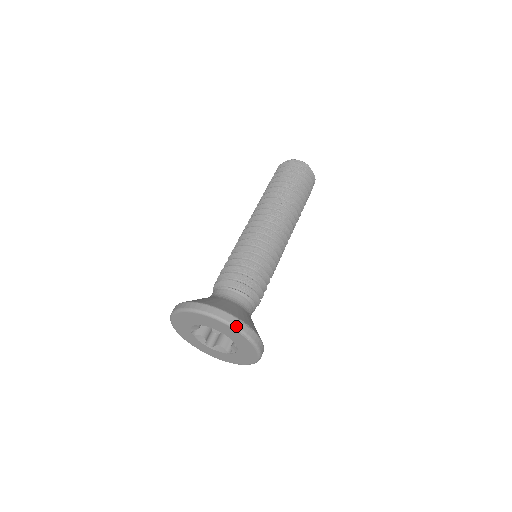
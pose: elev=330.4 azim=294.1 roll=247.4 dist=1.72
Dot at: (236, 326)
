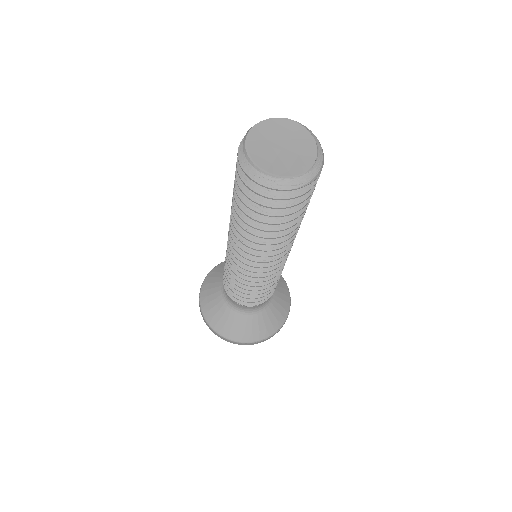
Dot at: occluded
